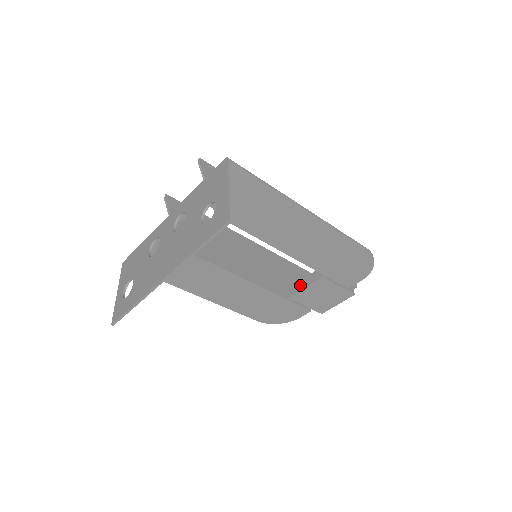
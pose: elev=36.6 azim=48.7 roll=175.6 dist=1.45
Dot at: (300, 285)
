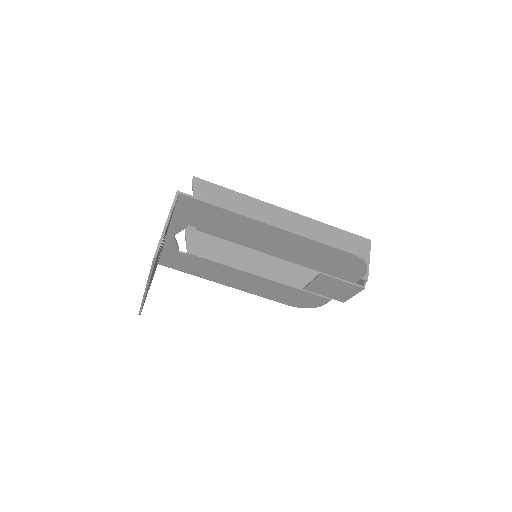
Dot at: occluded
